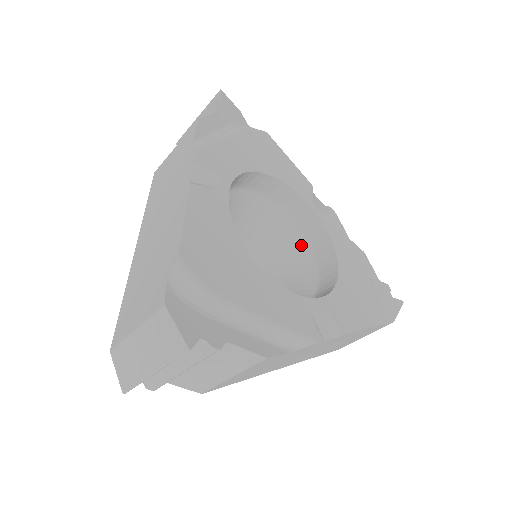
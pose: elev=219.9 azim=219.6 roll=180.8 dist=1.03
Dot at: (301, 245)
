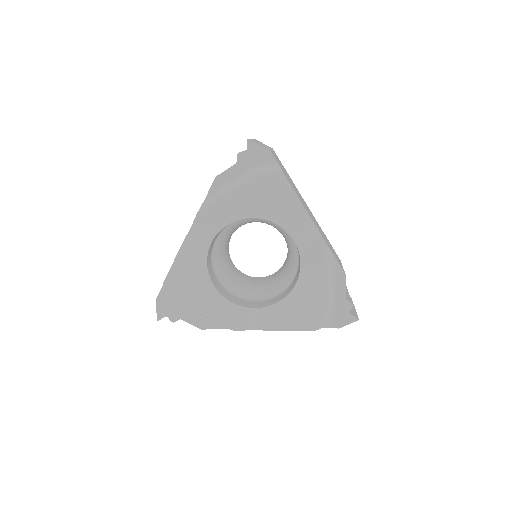
Dot at: (296, 255)
